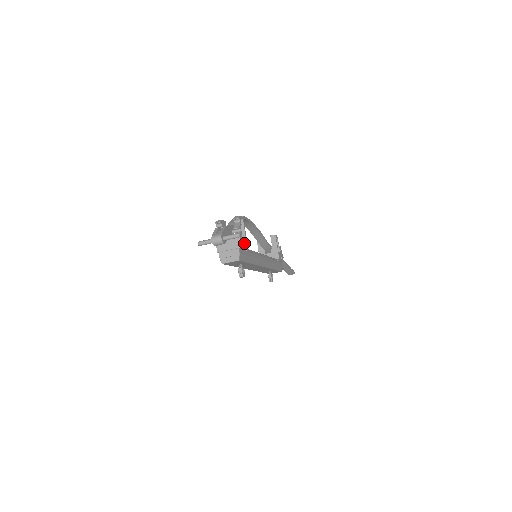
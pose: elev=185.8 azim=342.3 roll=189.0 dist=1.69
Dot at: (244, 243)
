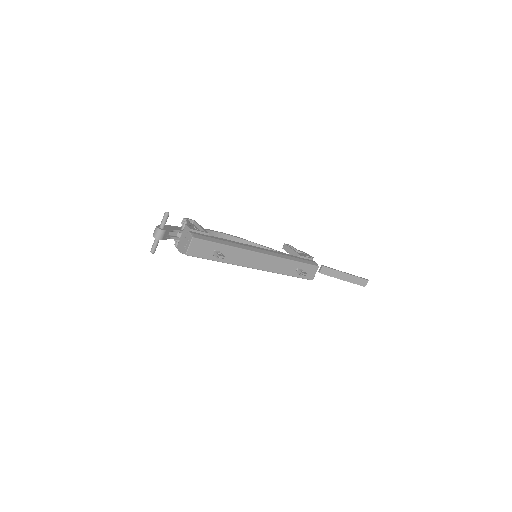
Dot at: occluded
